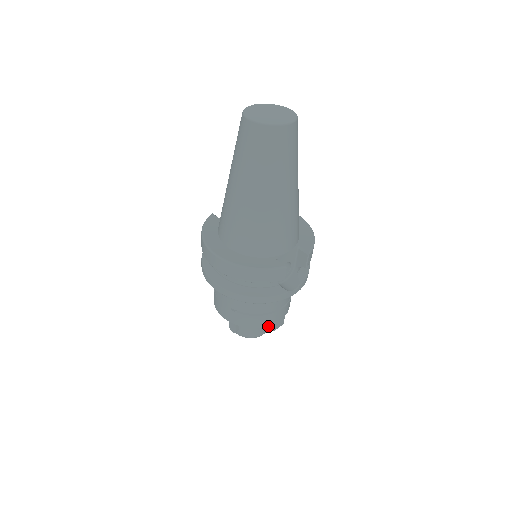
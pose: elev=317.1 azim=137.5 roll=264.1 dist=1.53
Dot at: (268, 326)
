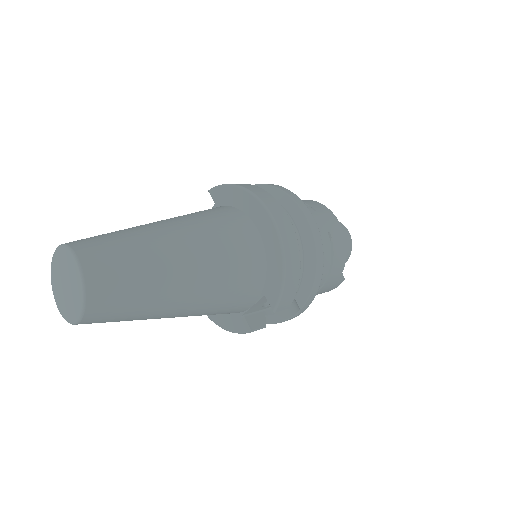
Dot at: occluded
